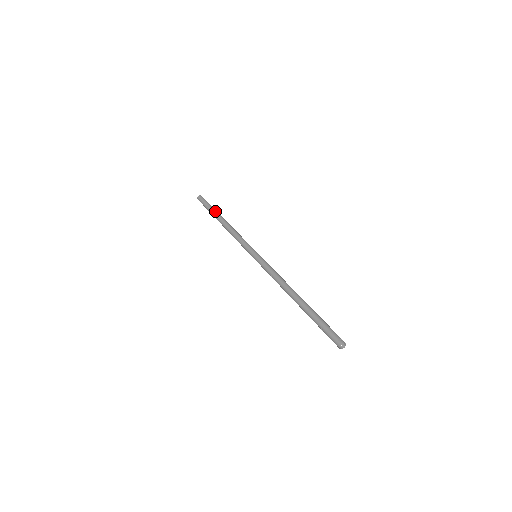
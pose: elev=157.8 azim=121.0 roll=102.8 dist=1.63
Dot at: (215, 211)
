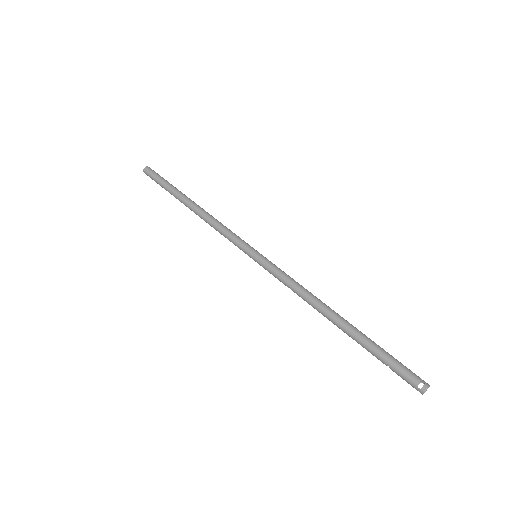
Dot at: (174, 192)
